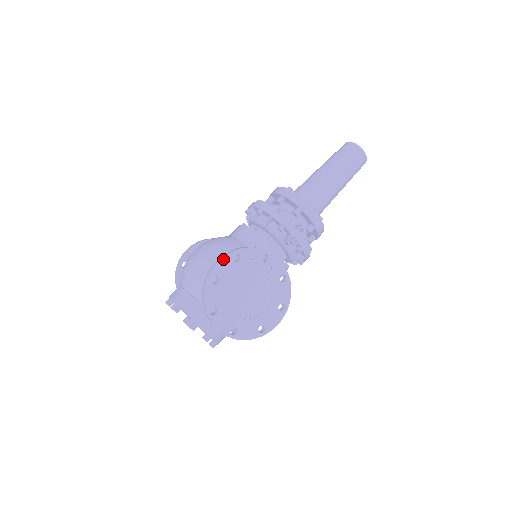
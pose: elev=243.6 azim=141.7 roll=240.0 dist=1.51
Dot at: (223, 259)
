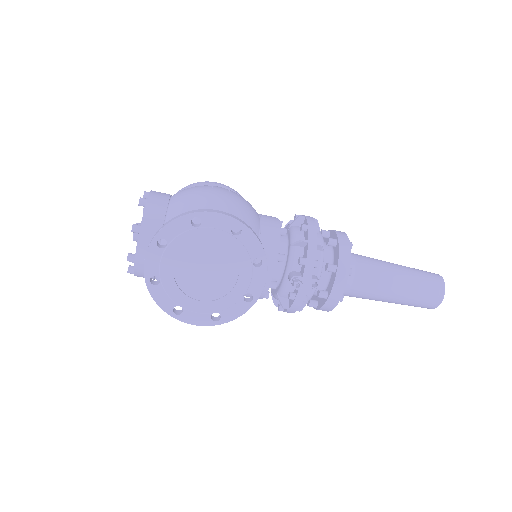
Dot at: (225, 216)
